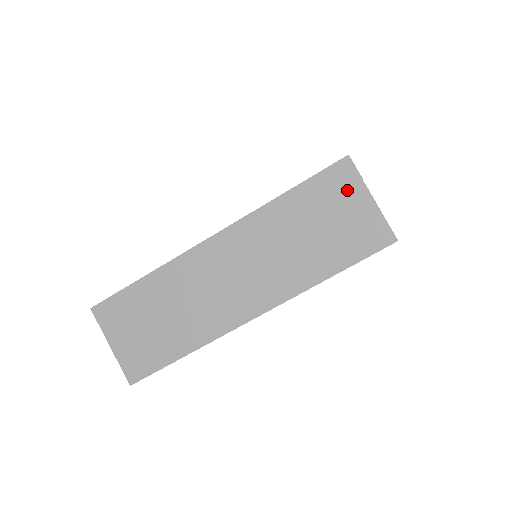
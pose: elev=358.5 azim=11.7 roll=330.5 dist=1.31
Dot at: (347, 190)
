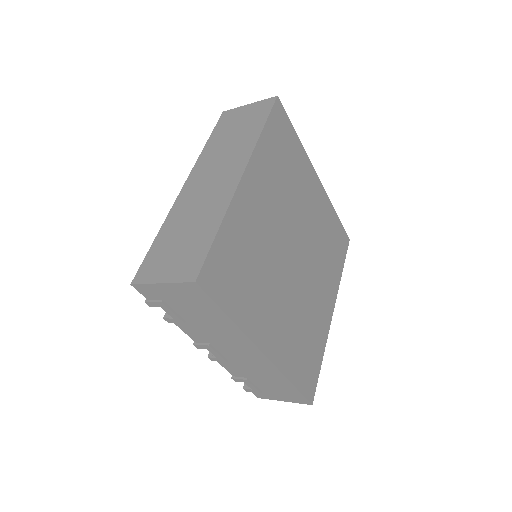
Dot at: (235, 114)
